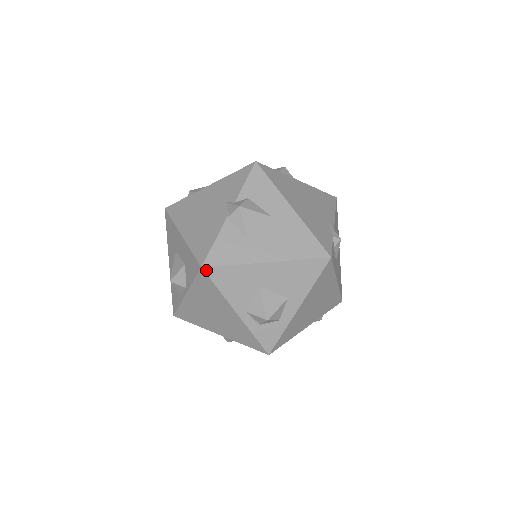
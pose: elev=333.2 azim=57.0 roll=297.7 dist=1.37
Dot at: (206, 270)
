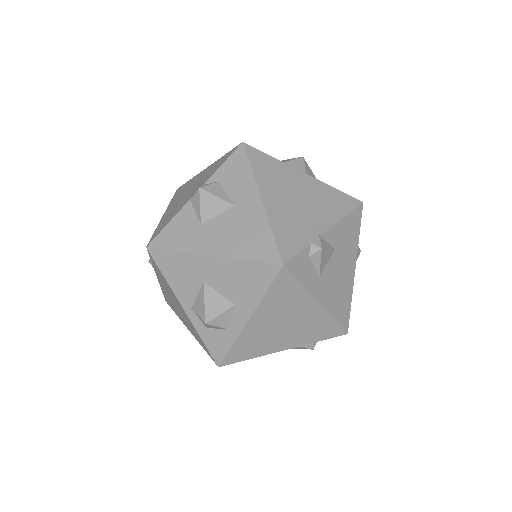
Dot at: (151, 251)
